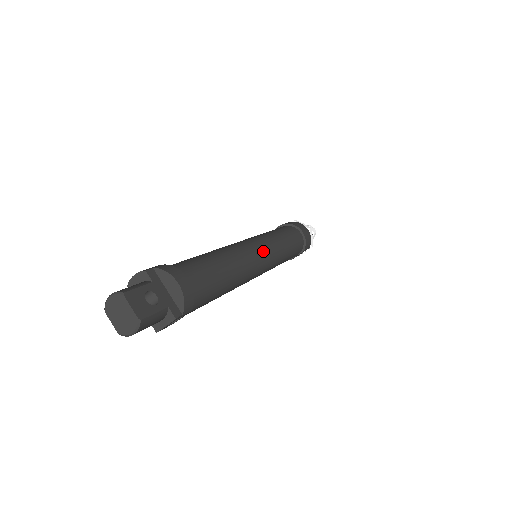
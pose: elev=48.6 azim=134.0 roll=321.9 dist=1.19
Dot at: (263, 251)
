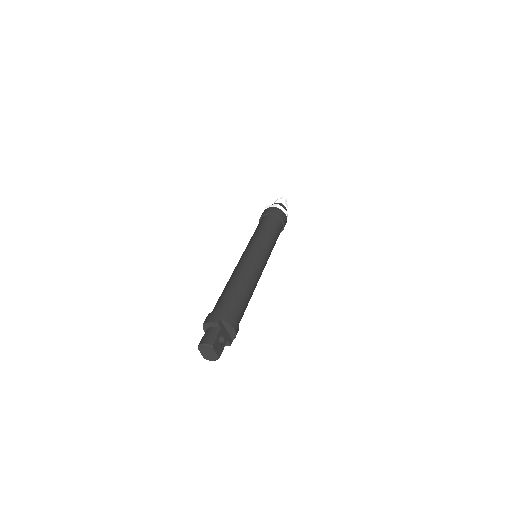
Dot at: (264, 262)
